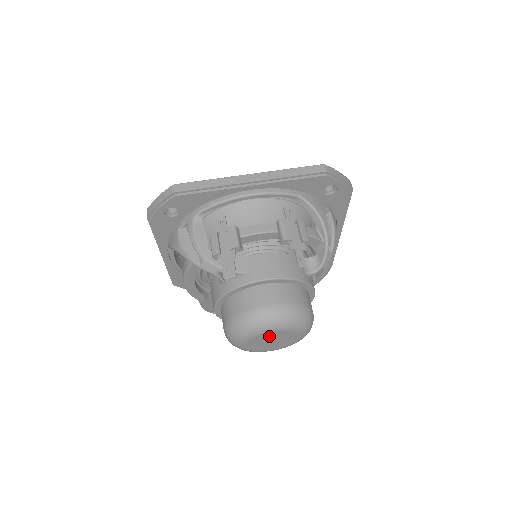
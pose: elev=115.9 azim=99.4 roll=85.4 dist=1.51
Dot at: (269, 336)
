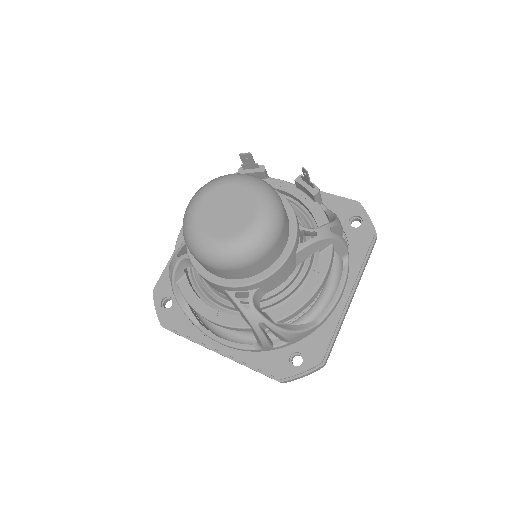
Dot at: (231, 194)
